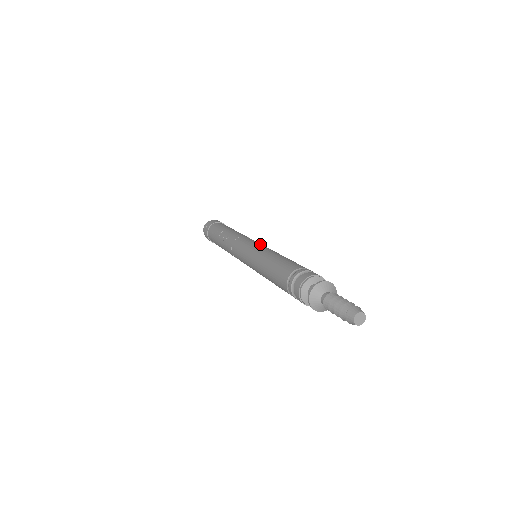
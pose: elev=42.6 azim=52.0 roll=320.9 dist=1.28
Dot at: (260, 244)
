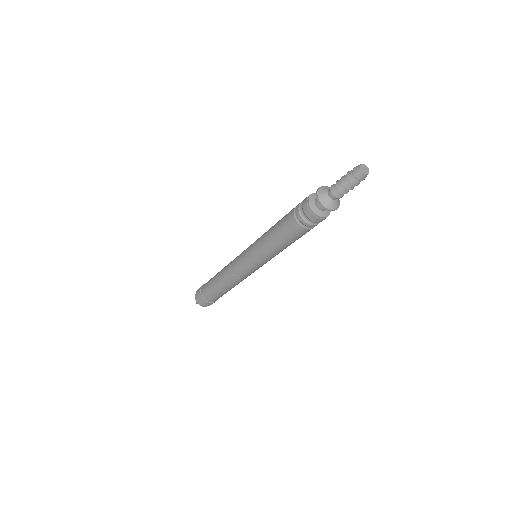
Dot at: occluded
